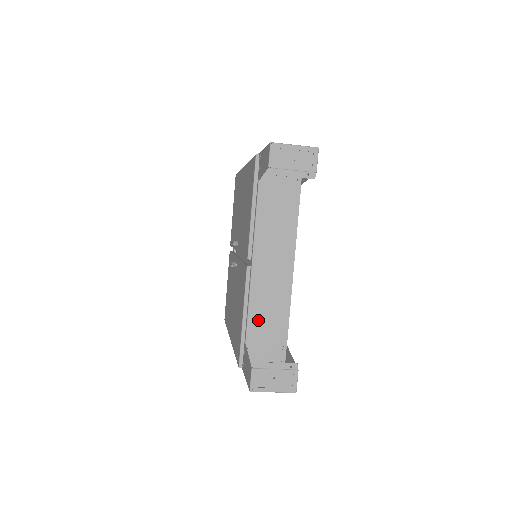
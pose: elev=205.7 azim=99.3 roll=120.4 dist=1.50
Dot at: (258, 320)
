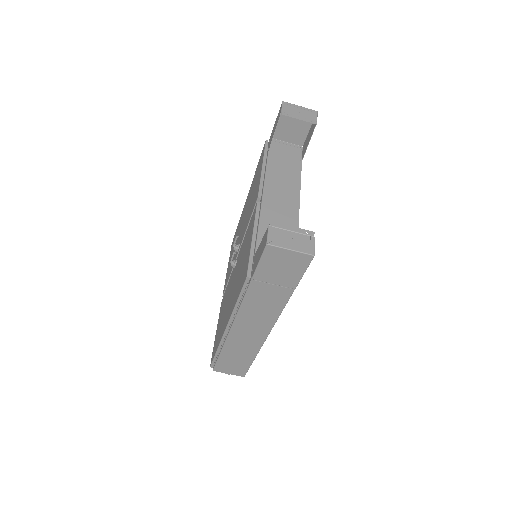
Dot at: occluded
